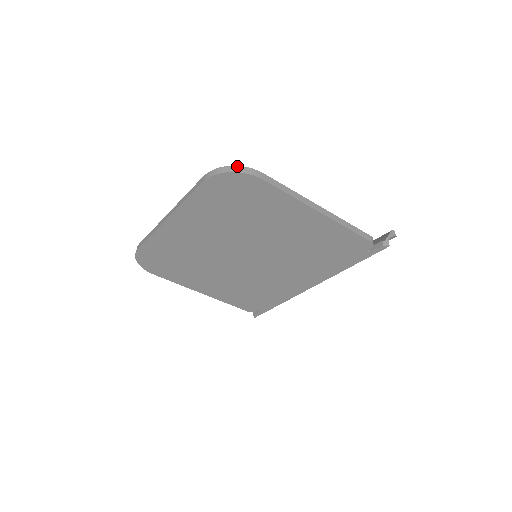
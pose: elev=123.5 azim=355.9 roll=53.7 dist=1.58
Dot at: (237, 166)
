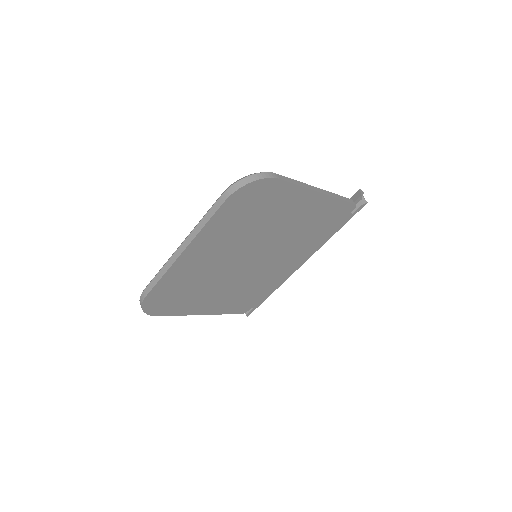
Dot at: (254, 174)
